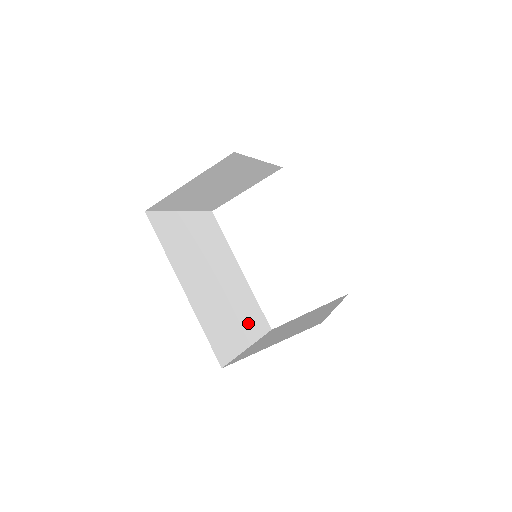
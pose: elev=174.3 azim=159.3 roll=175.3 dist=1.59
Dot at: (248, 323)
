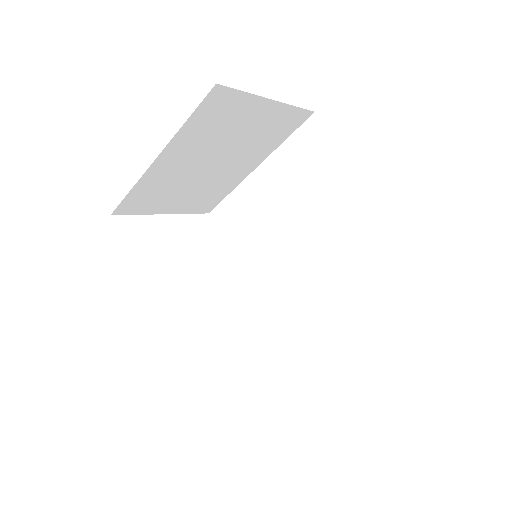
Dot at: occluded
